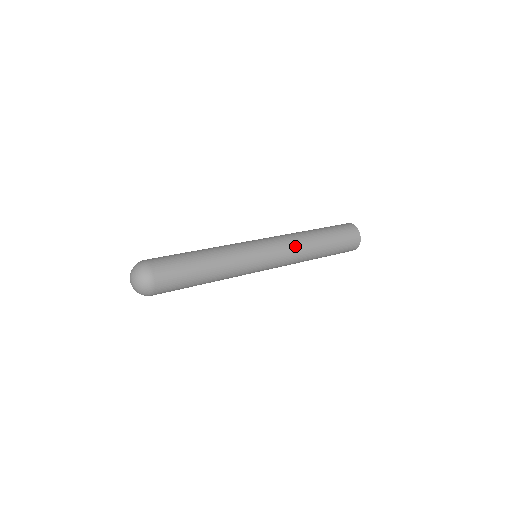
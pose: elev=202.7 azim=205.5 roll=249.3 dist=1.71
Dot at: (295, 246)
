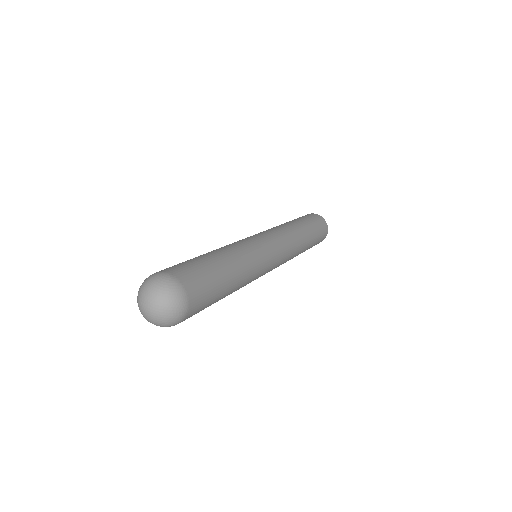
Dot at: (283, 230)
